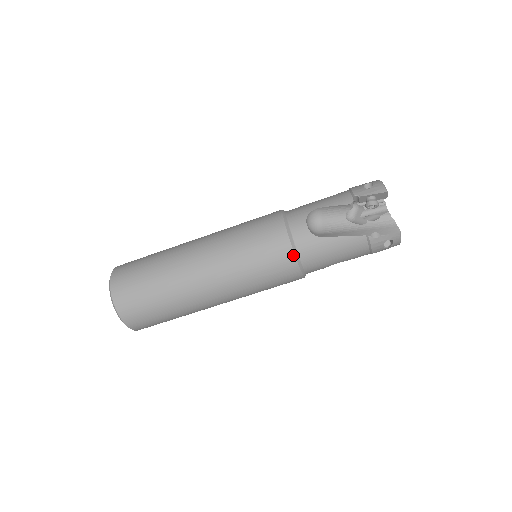
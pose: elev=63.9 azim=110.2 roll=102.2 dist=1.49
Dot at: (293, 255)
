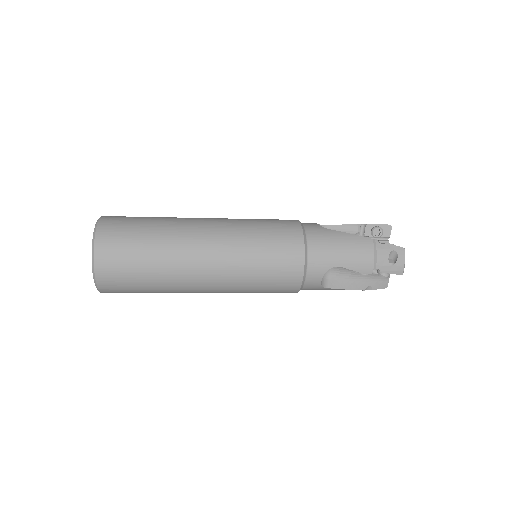
Dot at: occluded
